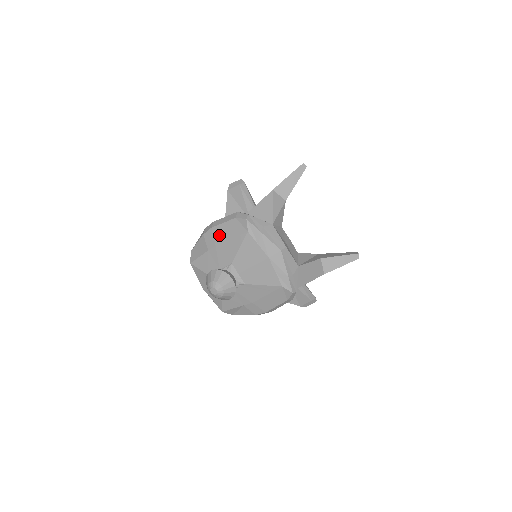
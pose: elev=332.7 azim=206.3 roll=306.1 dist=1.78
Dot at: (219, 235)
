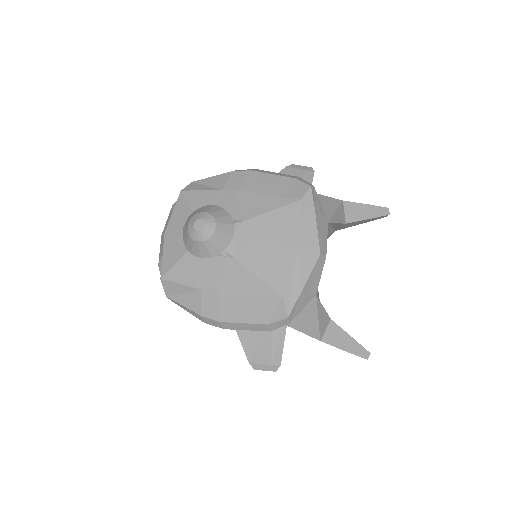
Dot at: (255, 182)
